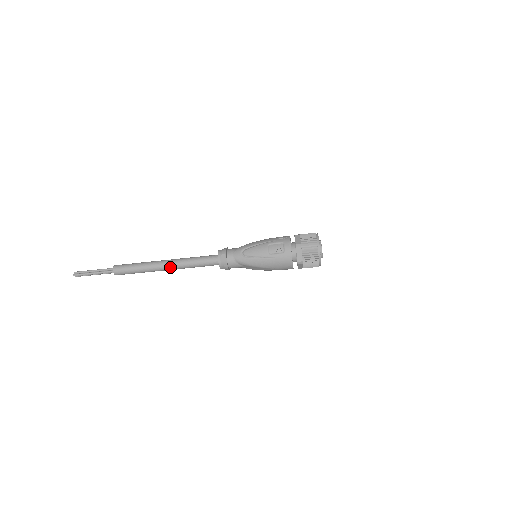
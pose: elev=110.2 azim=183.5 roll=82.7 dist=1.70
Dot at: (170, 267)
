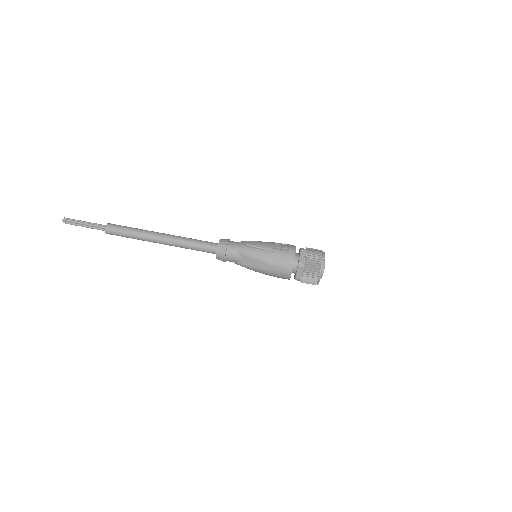
Dot at: (166, 238)
